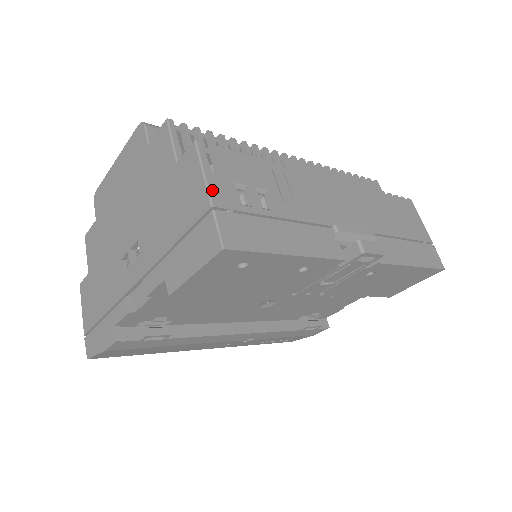
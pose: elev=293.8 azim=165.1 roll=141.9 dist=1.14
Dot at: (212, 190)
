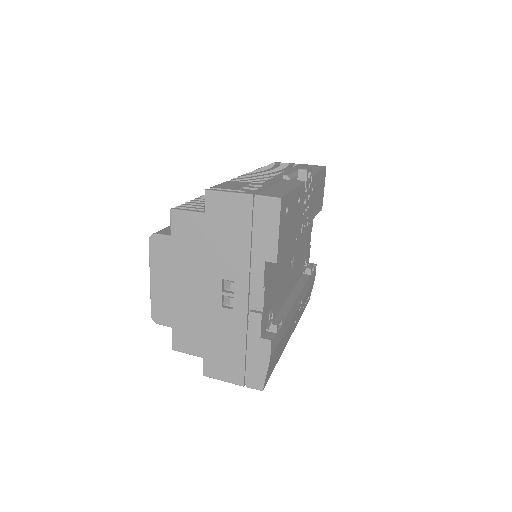
Dot at: (242, 193)
